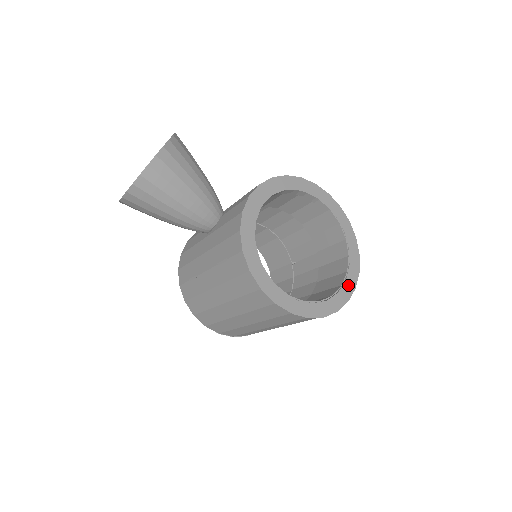
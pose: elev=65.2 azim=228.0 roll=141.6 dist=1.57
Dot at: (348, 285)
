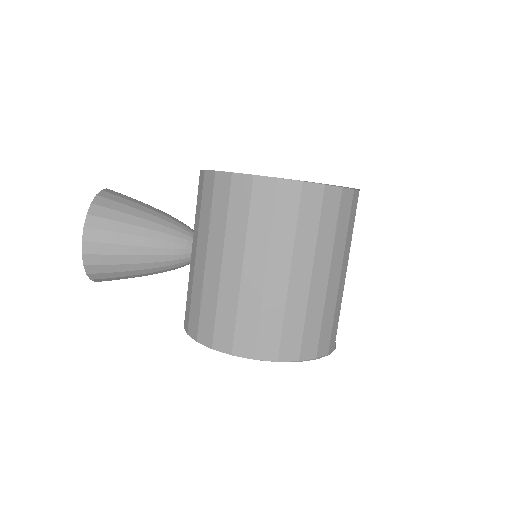
Dot at: occluded
